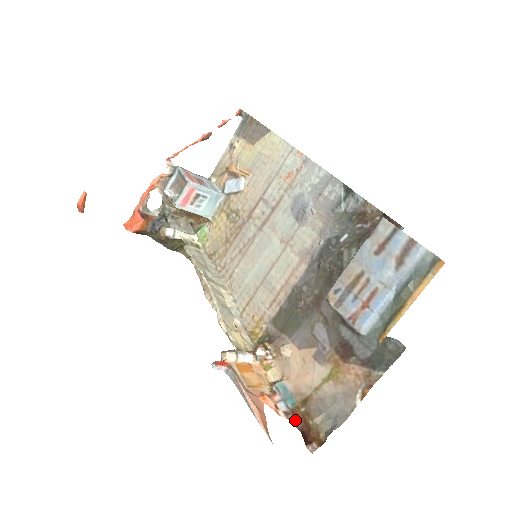
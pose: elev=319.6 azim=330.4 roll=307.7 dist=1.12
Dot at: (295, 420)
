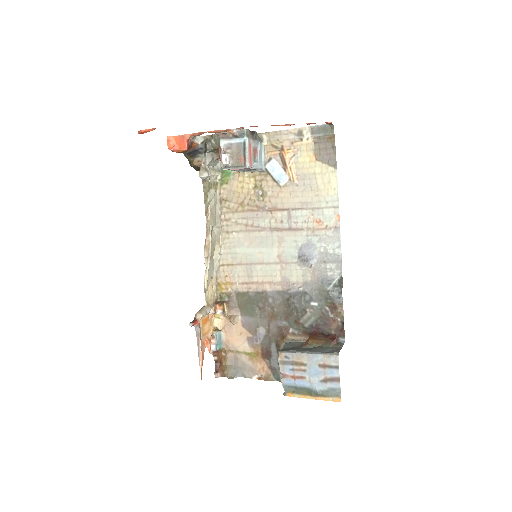
Dot at: (216, 357)
